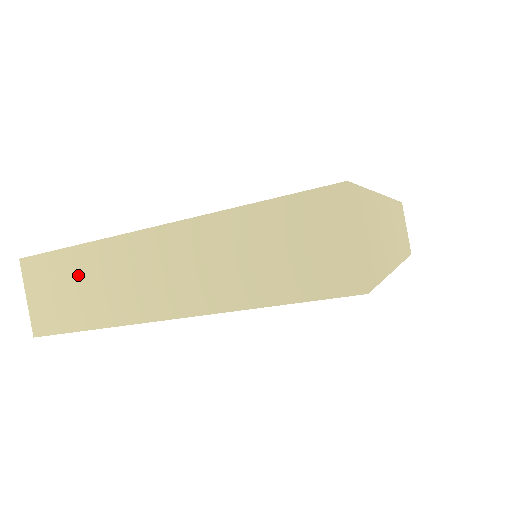
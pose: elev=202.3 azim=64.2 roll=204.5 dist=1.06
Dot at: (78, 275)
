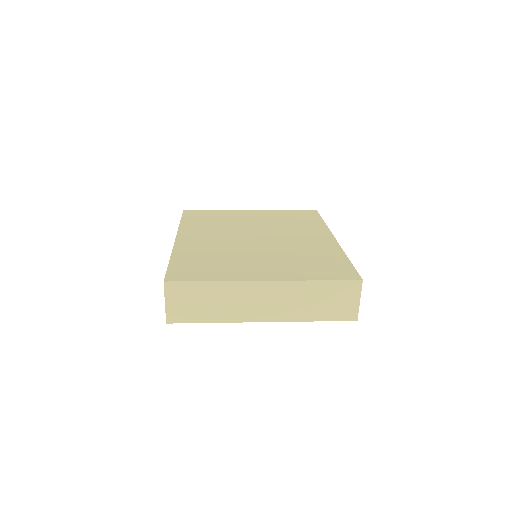
Dot at: (209, 296)
